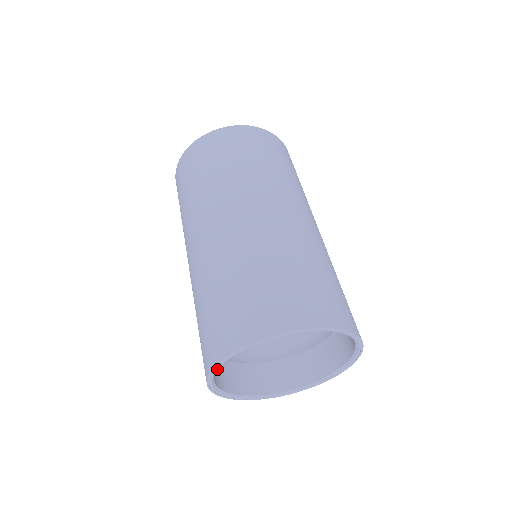
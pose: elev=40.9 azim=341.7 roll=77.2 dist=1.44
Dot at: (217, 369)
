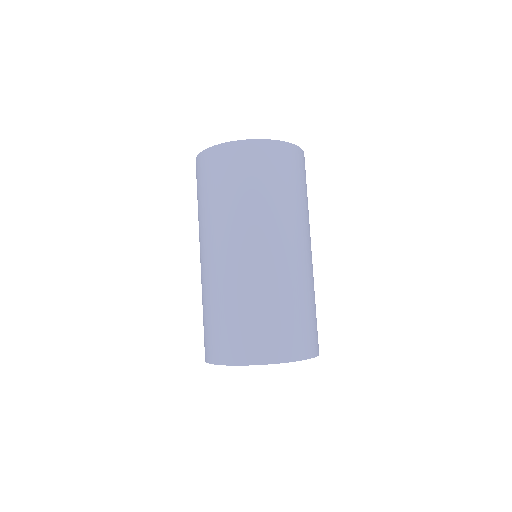
Dot at: occluded
